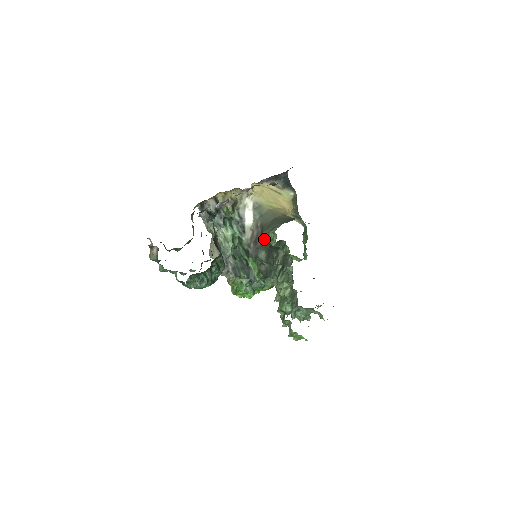
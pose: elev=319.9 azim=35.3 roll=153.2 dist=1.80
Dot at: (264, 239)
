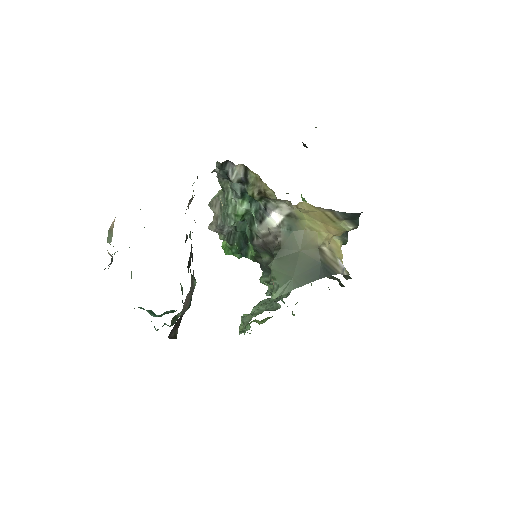
Dot at: (270, 267)
